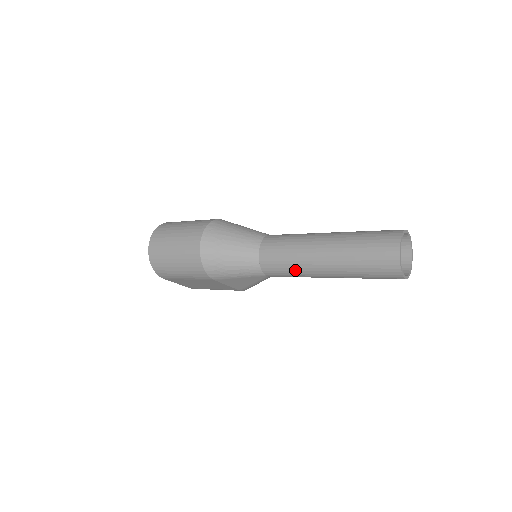
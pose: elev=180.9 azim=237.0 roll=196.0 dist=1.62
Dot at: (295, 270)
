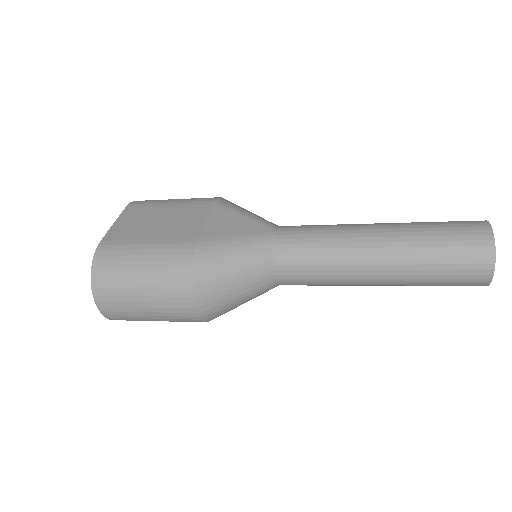
Dot at: (332, 285)
